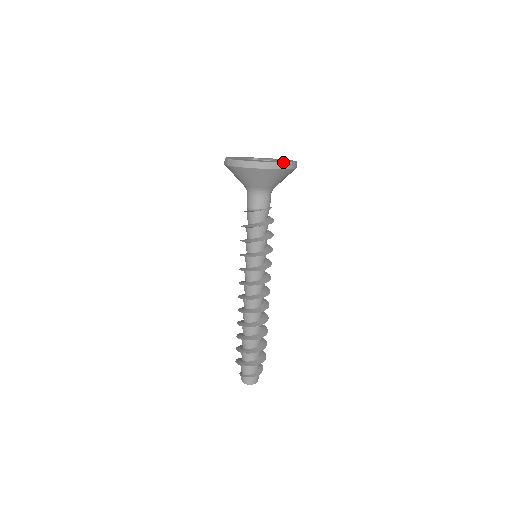
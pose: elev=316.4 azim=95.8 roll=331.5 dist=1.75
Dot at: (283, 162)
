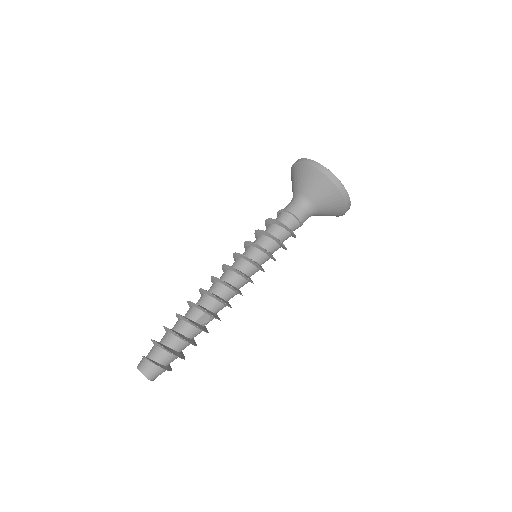
Dot at: (329, 170)
